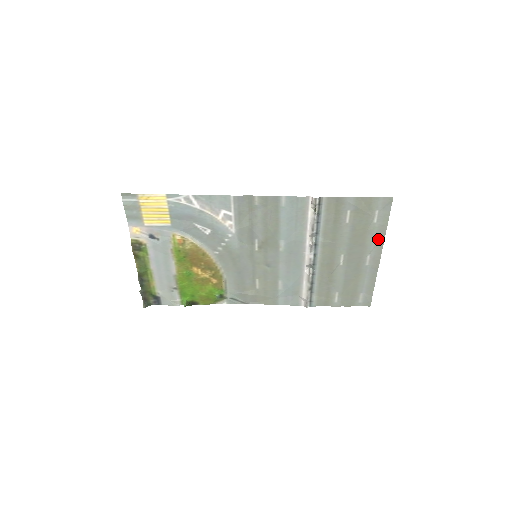
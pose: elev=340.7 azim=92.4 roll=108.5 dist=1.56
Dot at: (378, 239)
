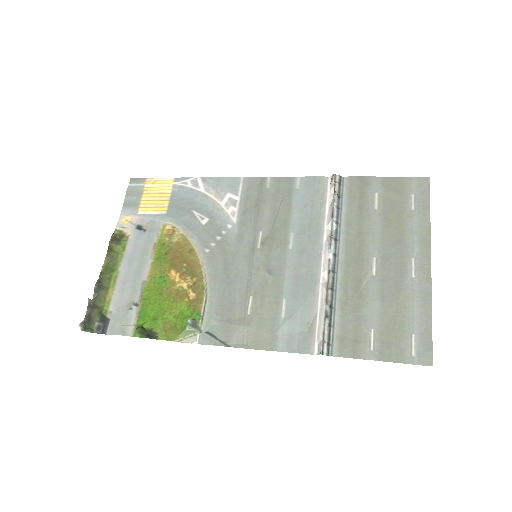
Dot at: (421, 235)
